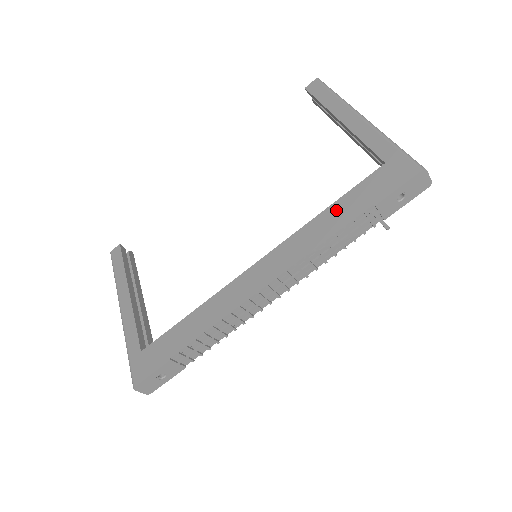
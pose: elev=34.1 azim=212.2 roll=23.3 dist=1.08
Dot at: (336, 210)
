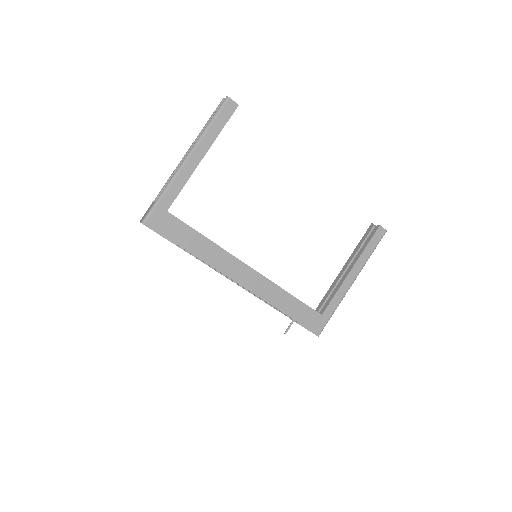
Dot at: (292, 302)
